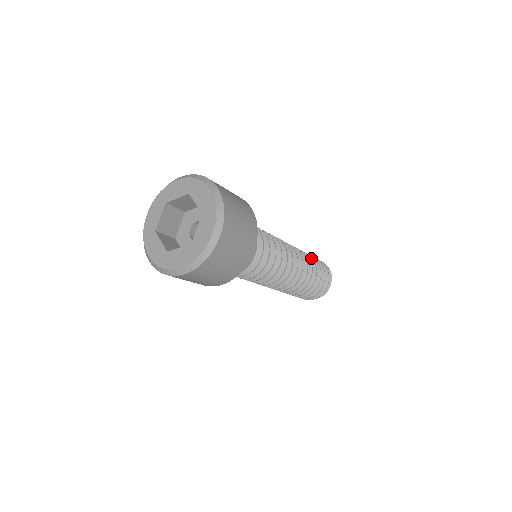
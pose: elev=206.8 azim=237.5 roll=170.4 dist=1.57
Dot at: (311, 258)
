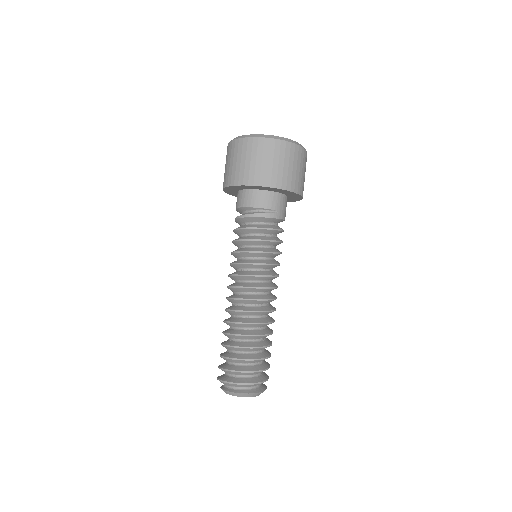
Dot at: occluded
